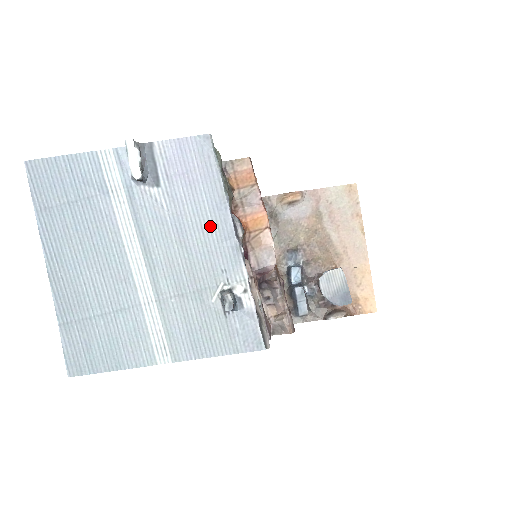
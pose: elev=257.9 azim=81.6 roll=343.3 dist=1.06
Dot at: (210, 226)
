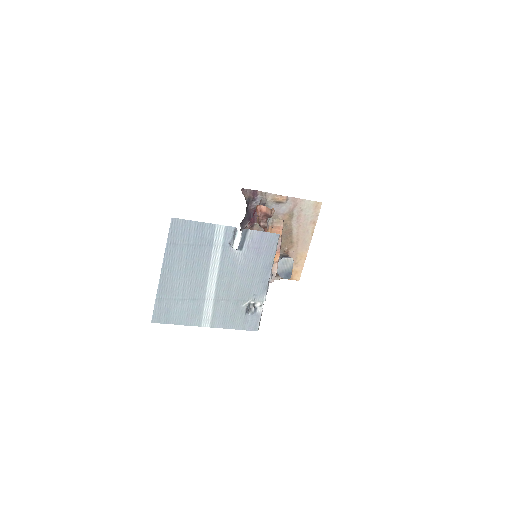
Dot at: (258, 274)
